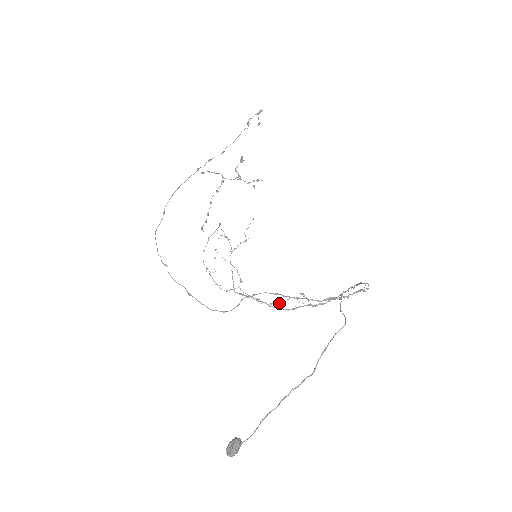
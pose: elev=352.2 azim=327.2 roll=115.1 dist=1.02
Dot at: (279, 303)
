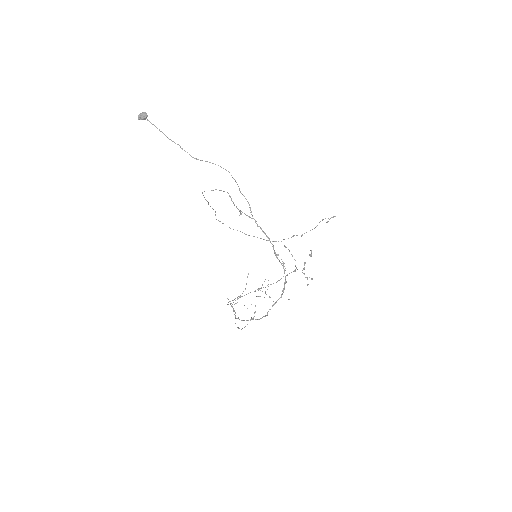
Dot at: occluded
